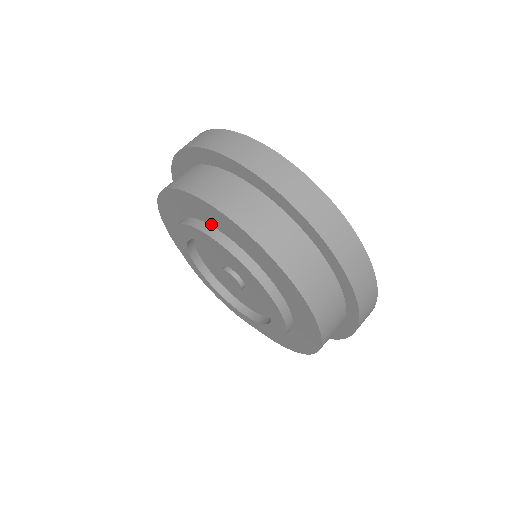
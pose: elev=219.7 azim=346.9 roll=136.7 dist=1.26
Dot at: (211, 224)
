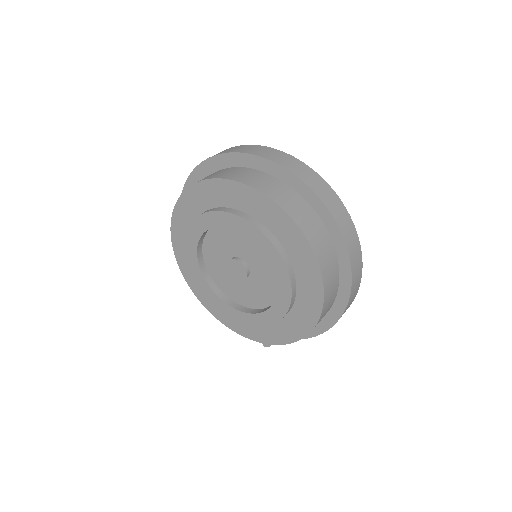
Dot at: (210, 207)
